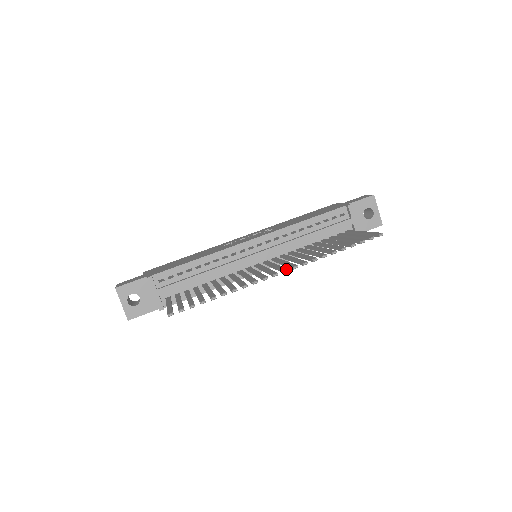
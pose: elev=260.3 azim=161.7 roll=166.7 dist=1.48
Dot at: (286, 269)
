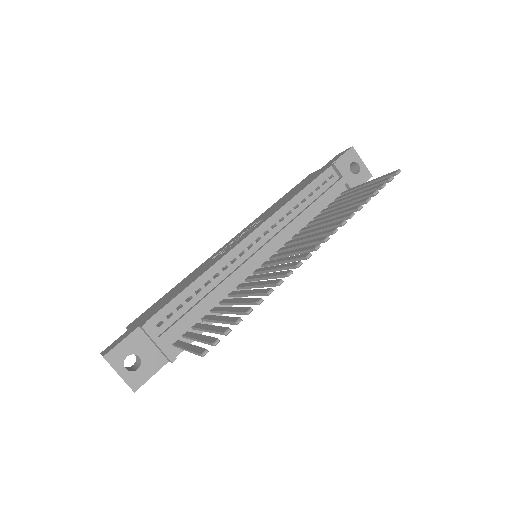
Dot at: (318, 245)
